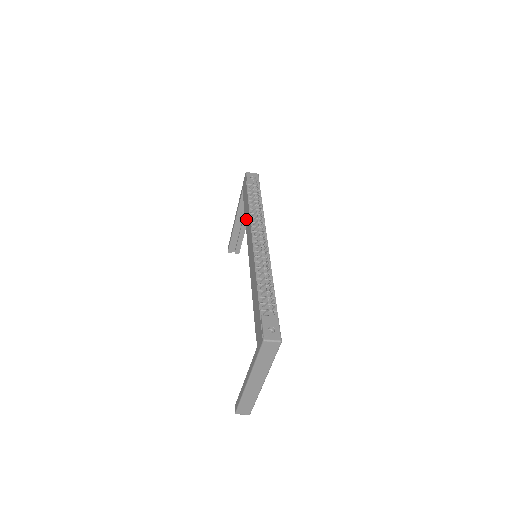
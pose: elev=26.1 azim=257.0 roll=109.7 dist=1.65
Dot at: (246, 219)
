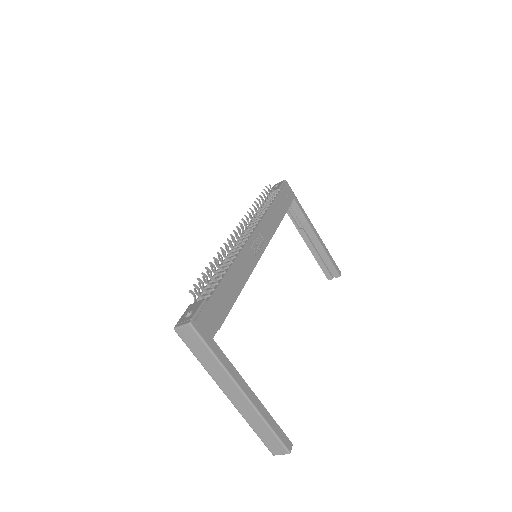
Dot at: occluded
